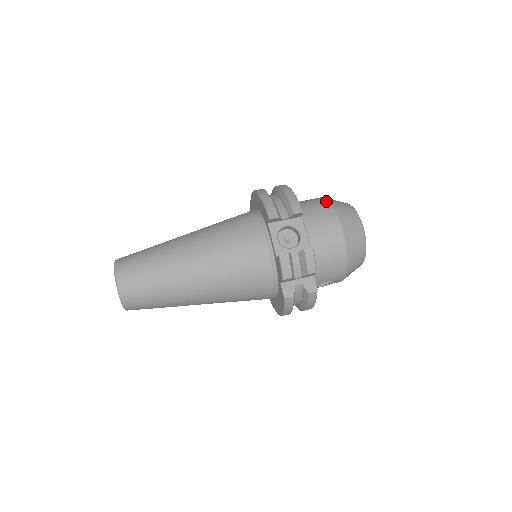
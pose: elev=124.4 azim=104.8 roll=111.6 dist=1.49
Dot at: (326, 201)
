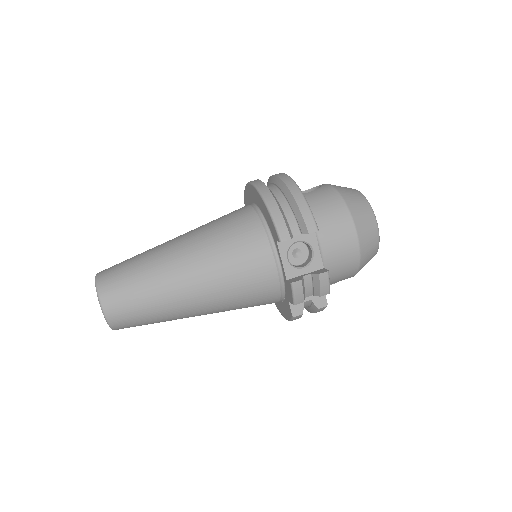
Dot at: (339, 199)
